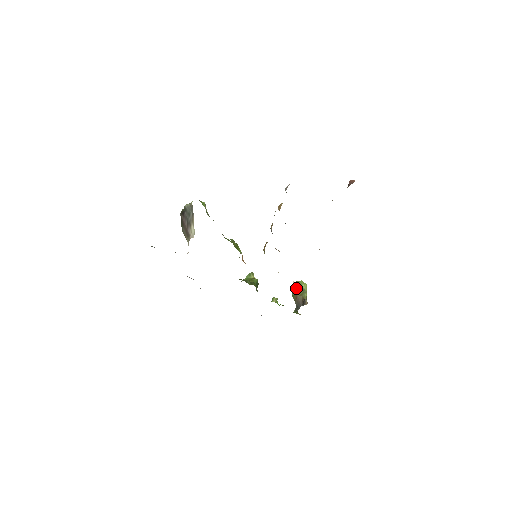
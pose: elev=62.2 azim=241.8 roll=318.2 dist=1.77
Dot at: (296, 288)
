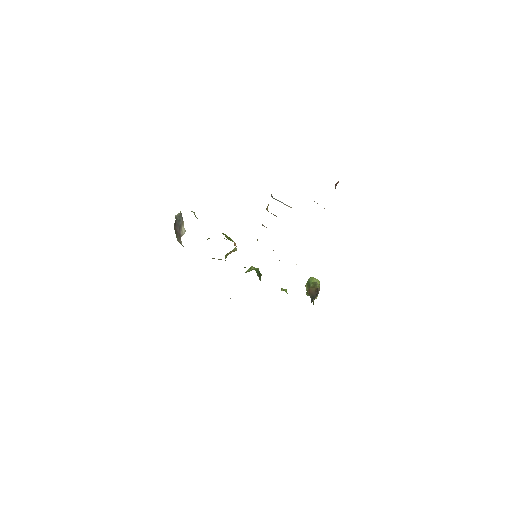
Dot at: (308, 285)
